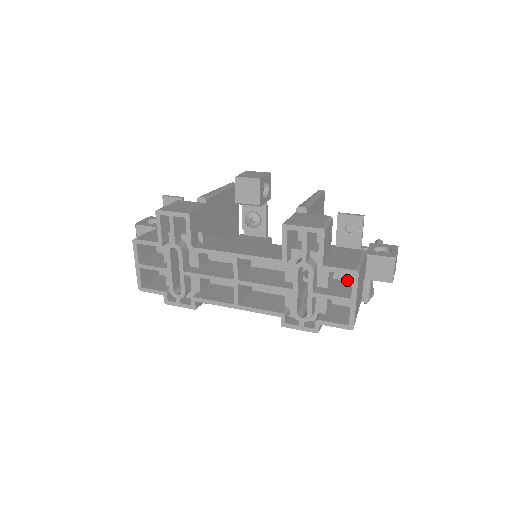
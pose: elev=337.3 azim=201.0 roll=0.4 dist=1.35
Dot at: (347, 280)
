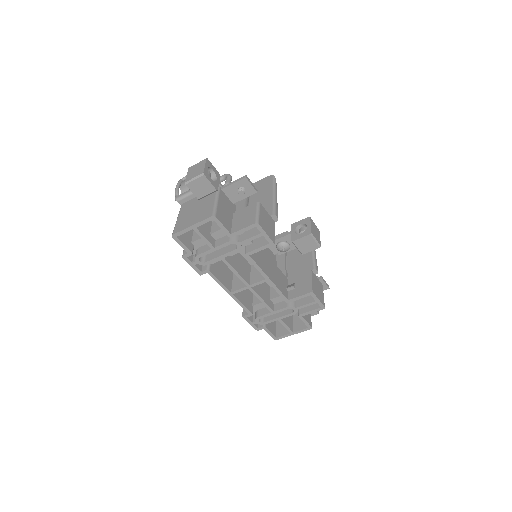
Dot at: occluded
